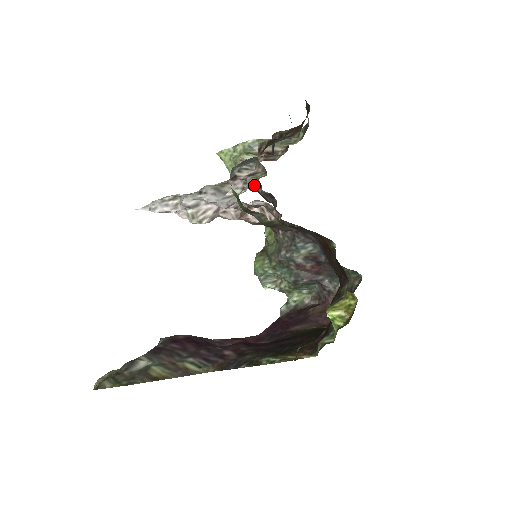
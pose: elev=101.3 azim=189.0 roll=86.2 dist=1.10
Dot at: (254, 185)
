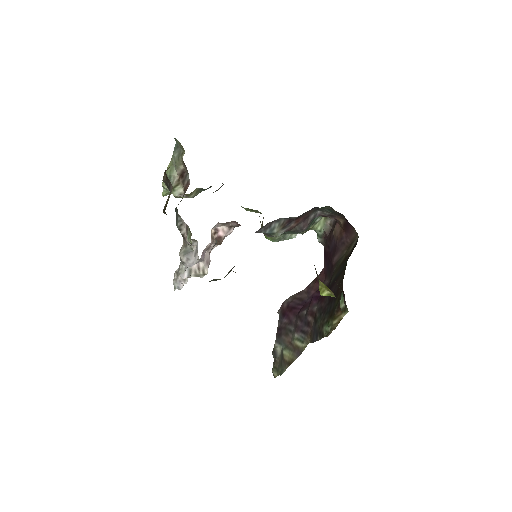
Dot at: (205, 189)
